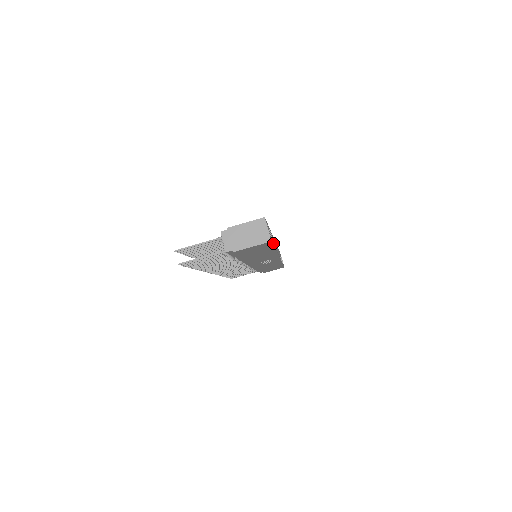
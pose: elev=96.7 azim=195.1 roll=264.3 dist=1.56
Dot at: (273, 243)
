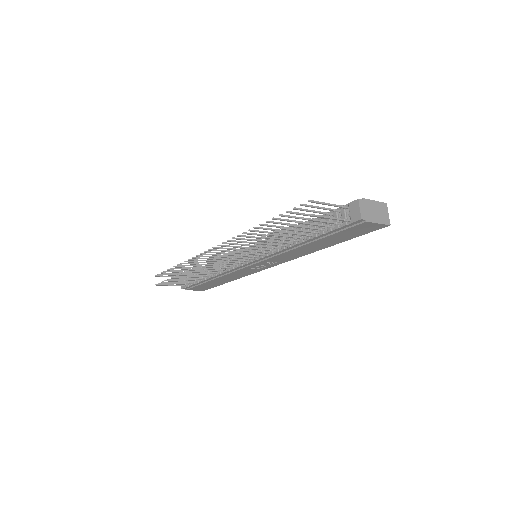
Dot at: occluded
